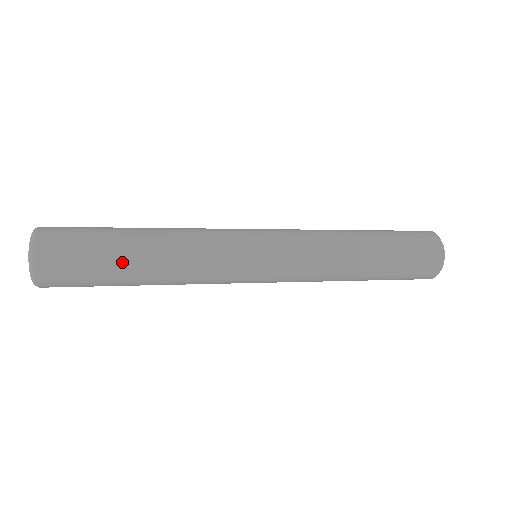
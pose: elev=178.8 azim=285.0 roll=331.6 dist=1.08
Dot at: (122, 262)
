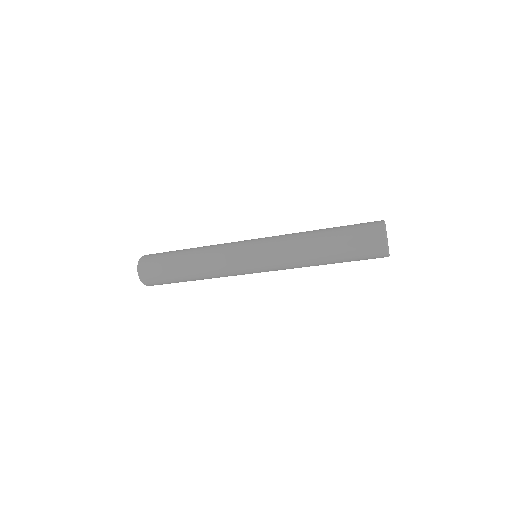
Dot at: (176, 259)
